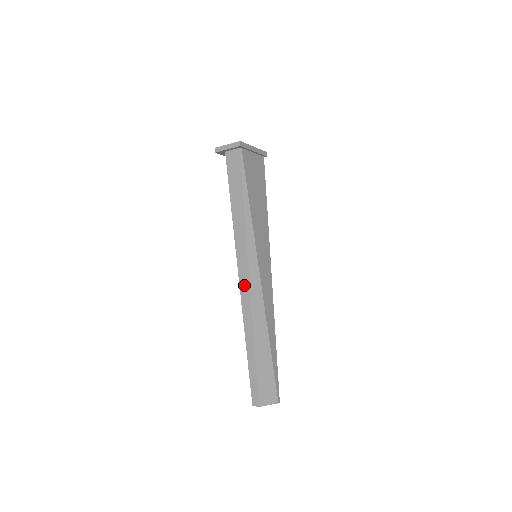
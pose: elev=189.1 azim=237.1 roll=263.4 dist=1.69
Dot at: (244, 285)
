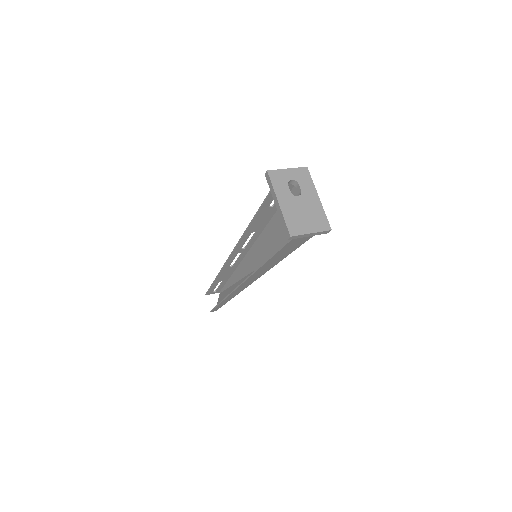
Dot at: occluded
